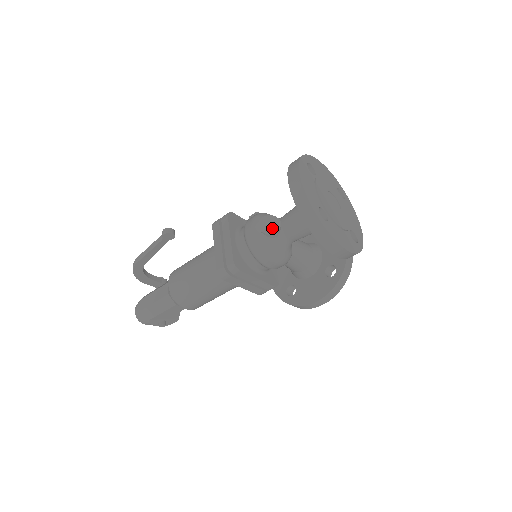
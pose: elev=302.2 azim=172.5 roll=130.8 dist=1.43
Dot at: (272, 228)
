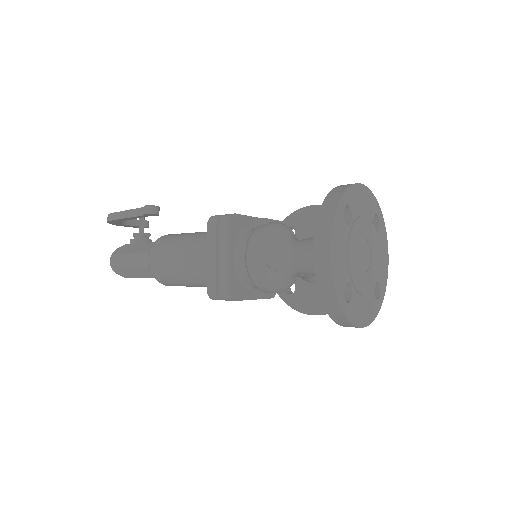
Dot at: (281, 262)
